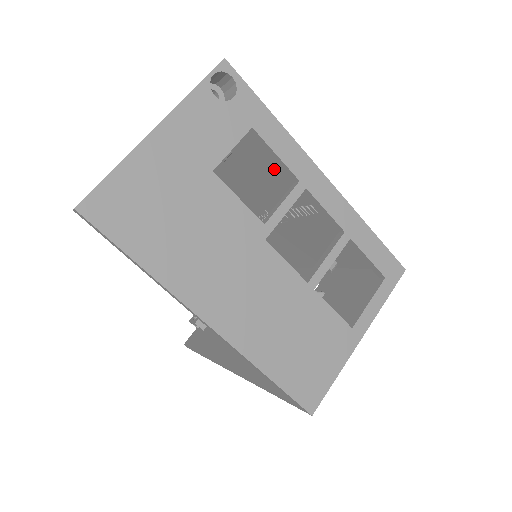
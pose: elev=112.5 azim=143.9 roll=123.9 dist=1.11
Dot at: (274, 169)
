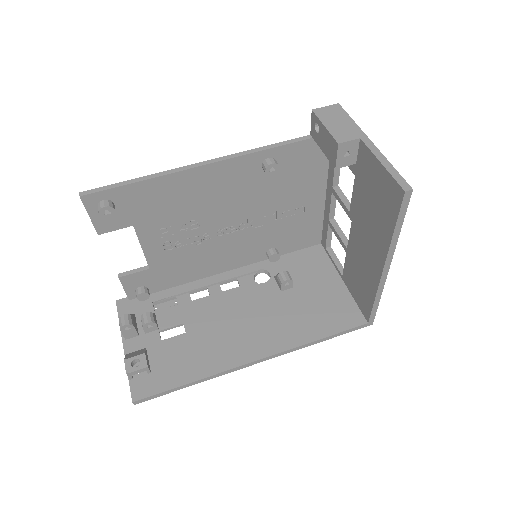
Dot at: (301, 181)
